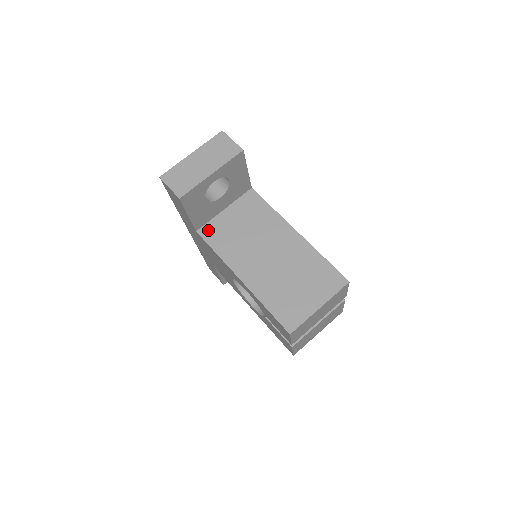
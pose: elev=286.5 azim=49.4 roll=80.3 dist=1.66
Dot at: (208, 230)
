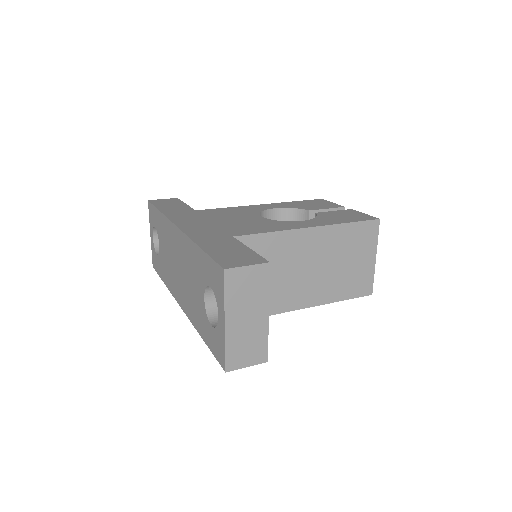
Dot at: occluded
